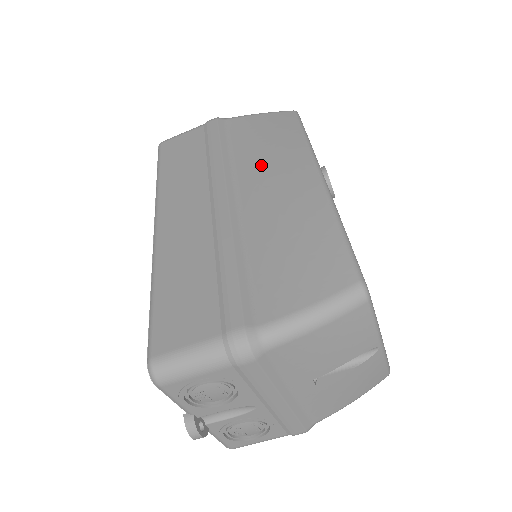
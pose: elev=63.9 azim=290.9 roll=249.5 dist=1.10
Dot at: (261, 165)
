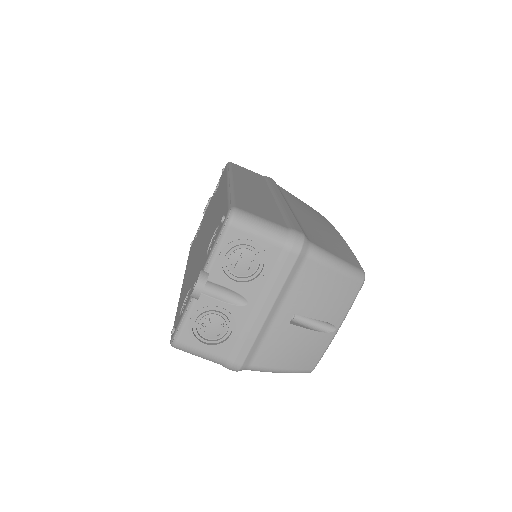
Dot at: (303, 208)
